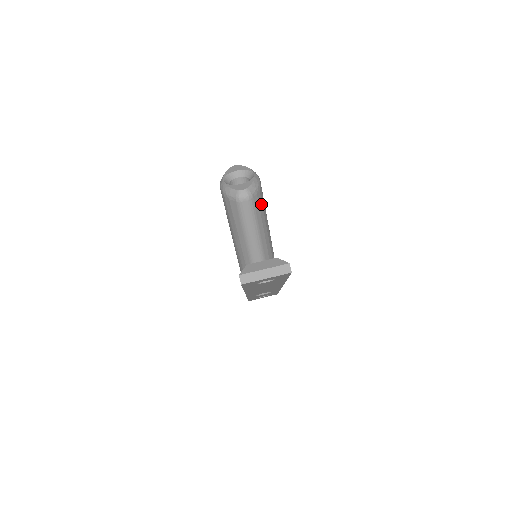
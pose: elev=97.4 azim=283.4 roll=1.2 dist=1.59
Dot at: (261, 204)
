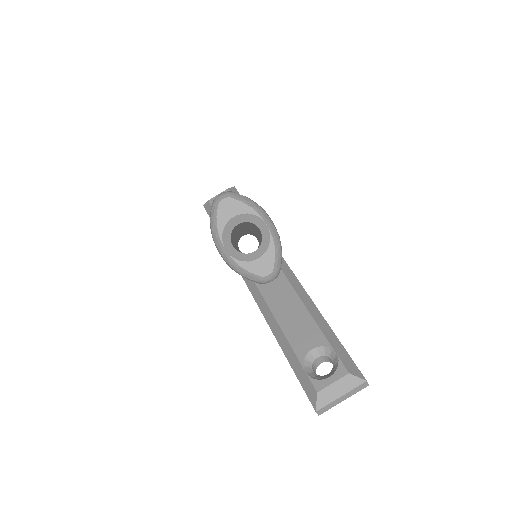
Dot at: occluded
